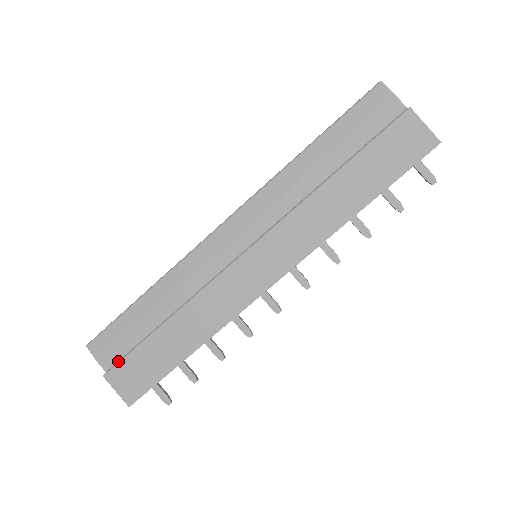
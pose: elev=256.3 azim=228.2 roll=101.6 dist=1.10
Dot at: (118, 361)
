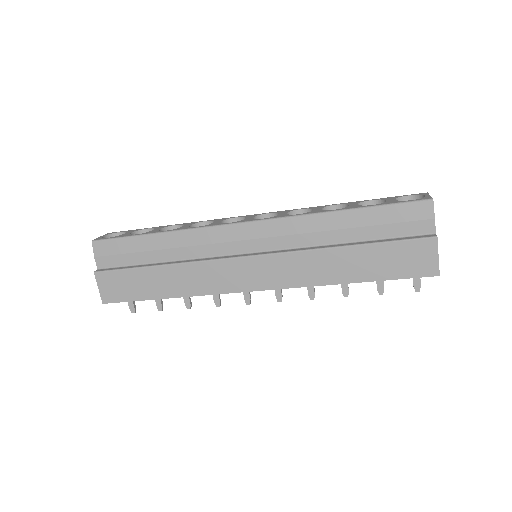
Dot at: (111, 267)
